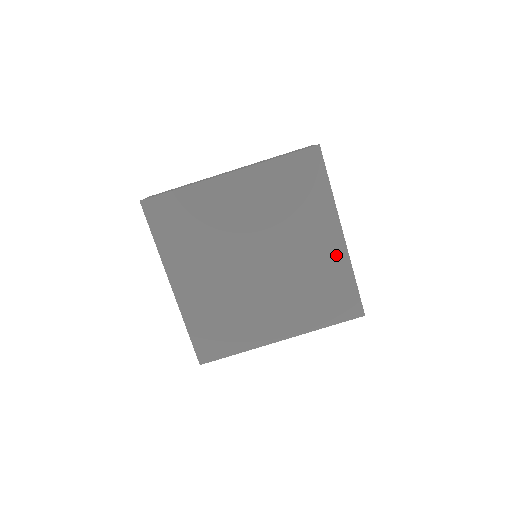
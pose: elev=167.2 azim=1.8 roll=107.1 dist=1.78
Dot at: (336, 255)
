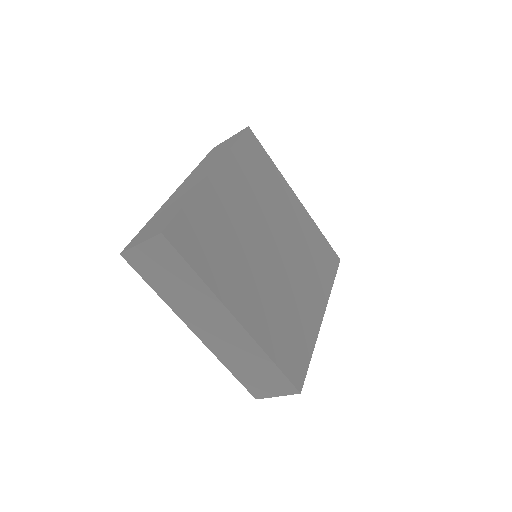
Dot at: (304, 218)
